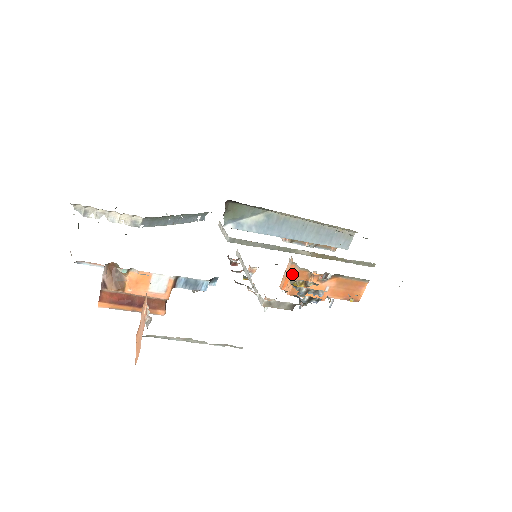
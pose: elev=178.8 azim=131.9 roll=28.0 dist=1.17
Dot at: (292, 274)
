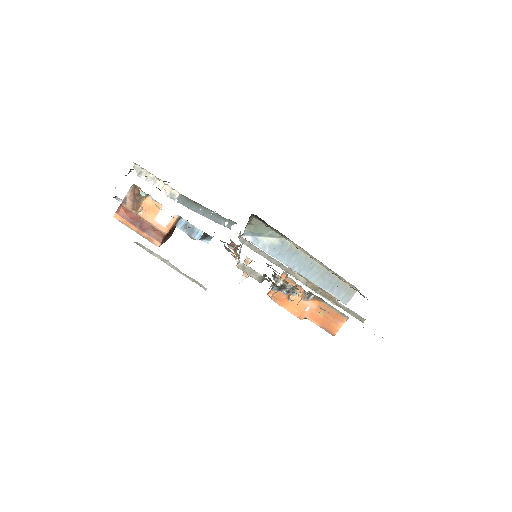
Dot at: occluded
